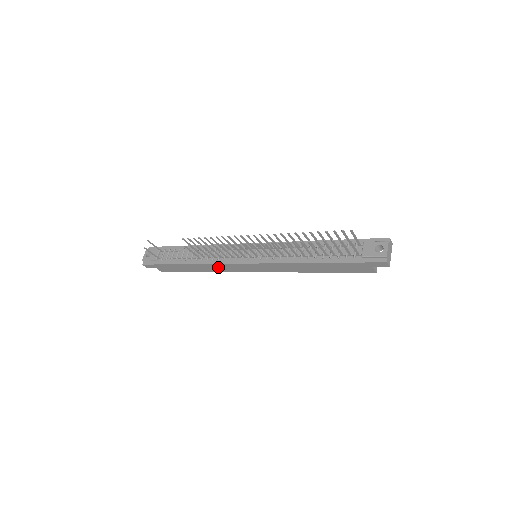
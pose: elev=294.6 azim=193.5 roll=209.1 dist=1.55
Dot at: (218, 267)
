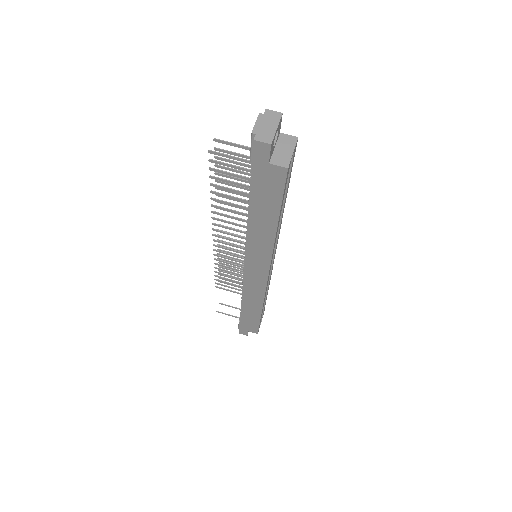
Dot at: (251, 294)
